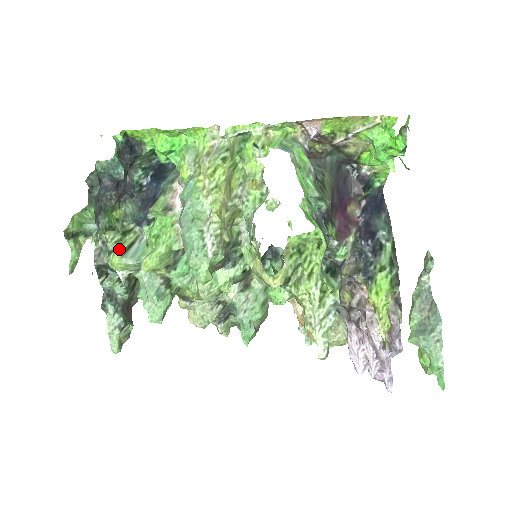
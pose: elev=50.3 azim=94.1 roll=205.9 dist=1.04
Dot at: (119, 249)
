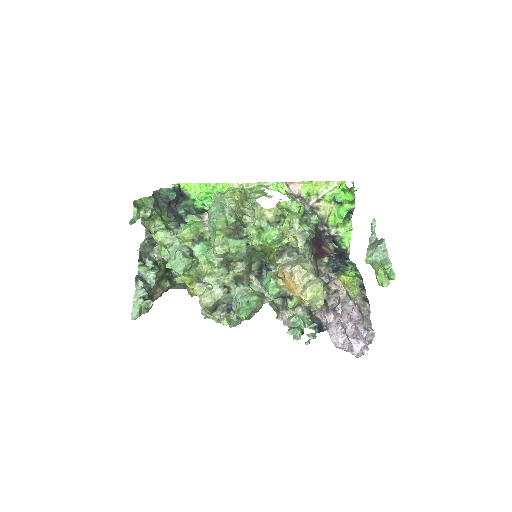
Dot at: occluded
